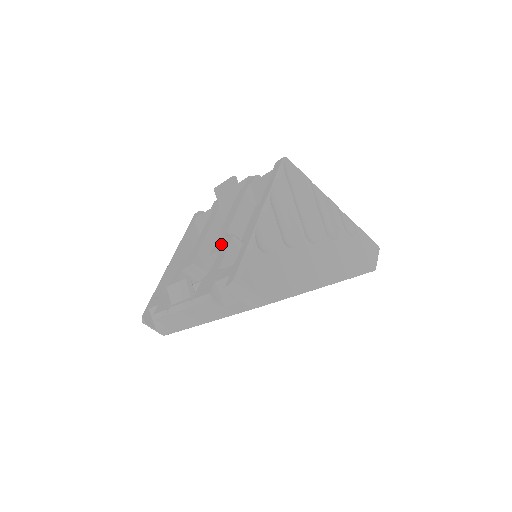
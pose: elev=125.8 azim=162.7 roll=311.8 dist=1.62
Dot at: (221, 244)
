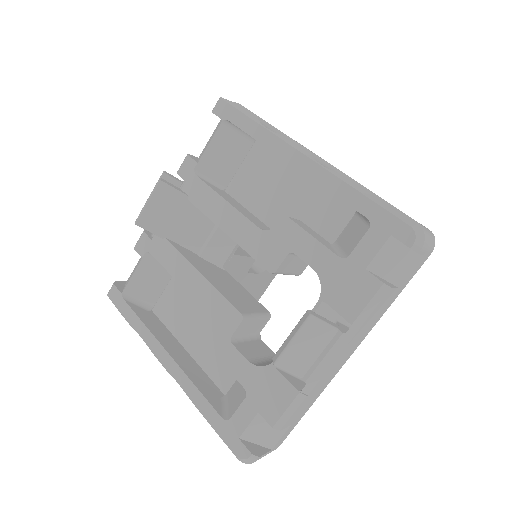
Dot at: (278, 244)
